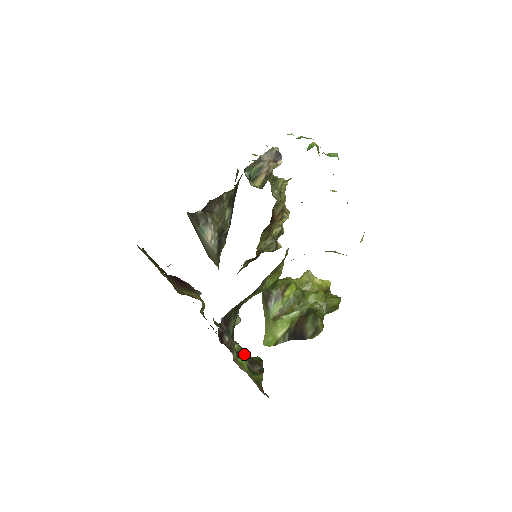
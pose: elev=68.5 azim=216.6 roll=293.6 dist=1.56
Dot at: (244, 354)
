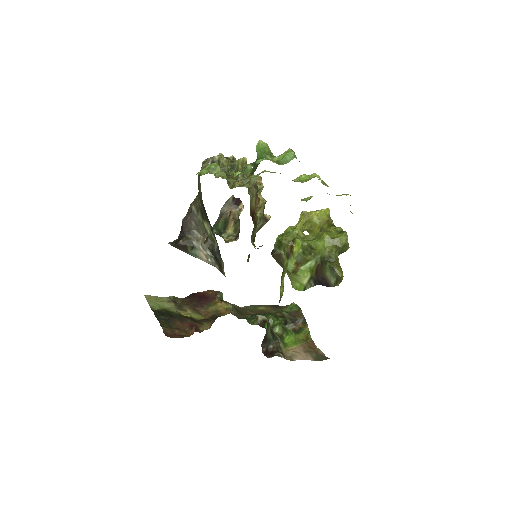
Dot at: (287, 331)
